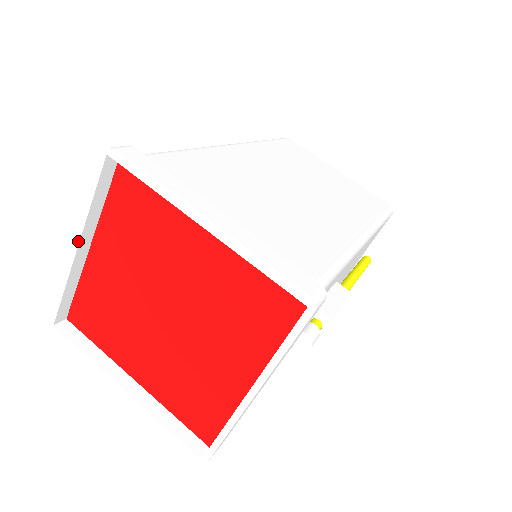
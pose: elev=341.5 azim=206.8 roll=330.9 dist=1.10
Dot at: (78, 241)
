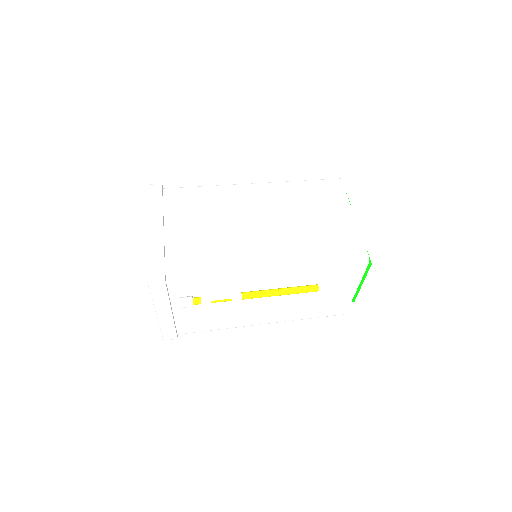
Dot at: occluded
